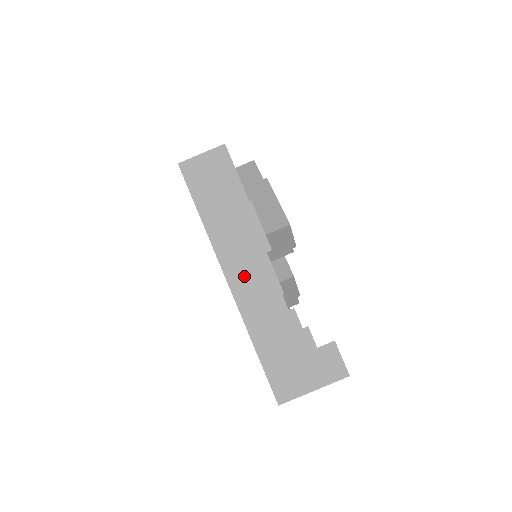
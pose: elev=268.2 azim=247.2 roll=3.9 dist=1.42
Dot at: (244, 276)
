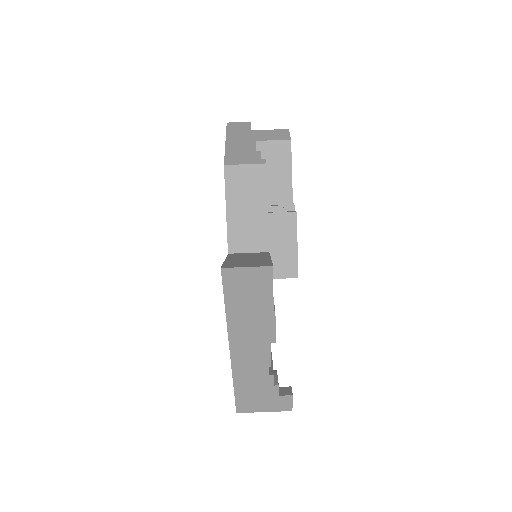
Dot at: (245, 352)
